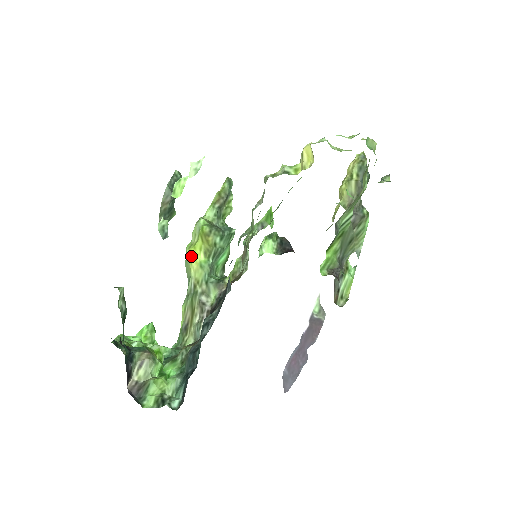
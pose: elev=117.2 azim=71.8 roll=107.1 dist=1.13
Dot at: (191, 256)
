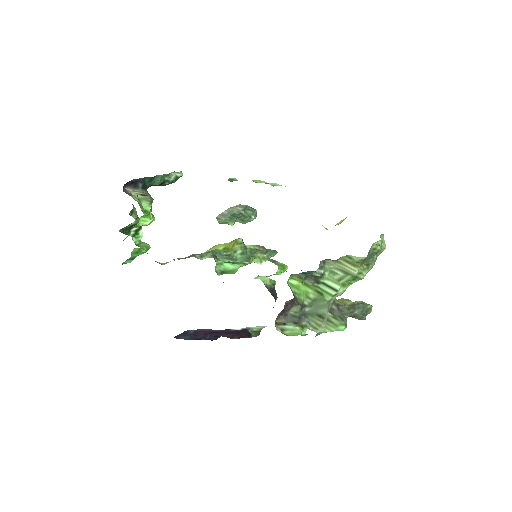
Dot at: (215, 247)
